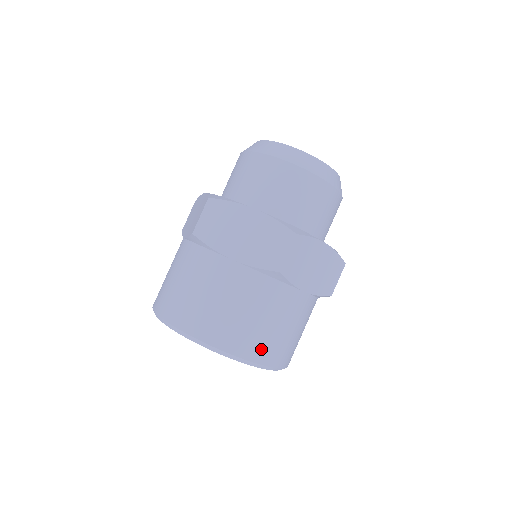
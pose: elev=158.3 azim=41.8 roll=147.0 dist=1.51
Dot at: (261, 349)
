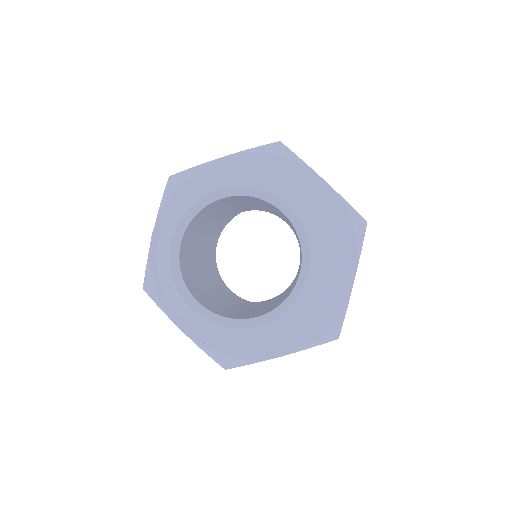
Dot at: occluded
